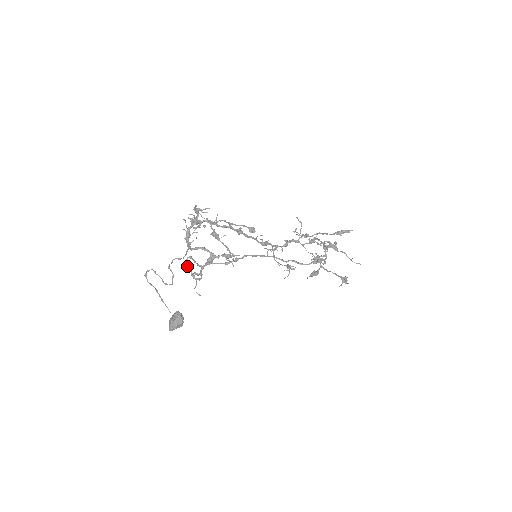
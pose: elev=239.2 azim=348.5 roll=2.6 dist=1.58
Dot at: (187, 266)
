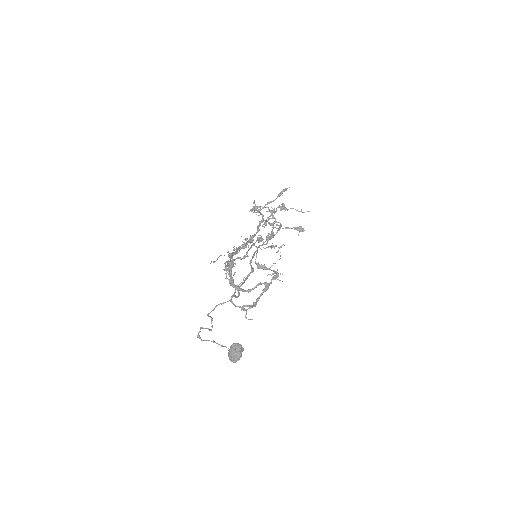
Dot at: (234, 305)
